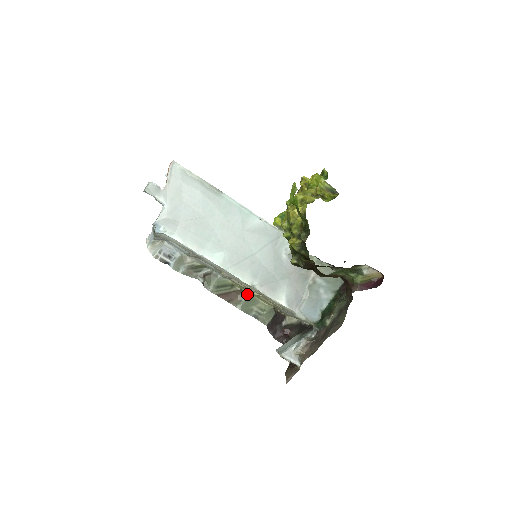
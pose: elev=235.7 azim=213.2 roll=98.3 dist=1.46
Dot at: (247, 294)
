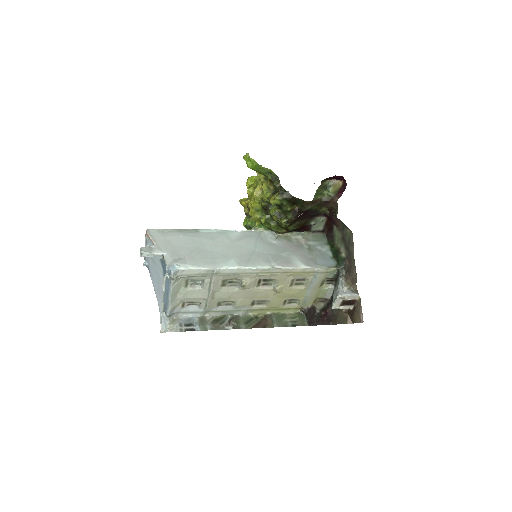
Dot at: (272, 314)
